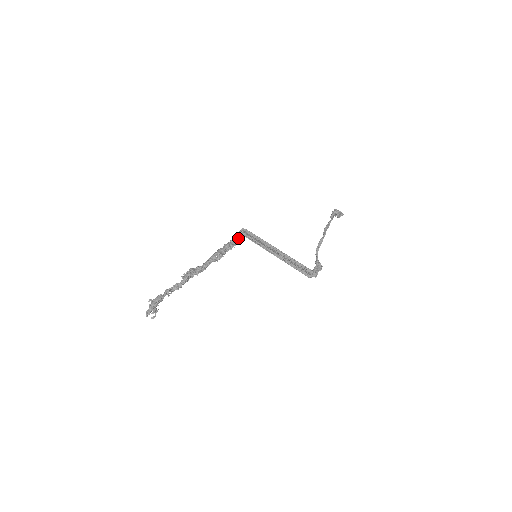
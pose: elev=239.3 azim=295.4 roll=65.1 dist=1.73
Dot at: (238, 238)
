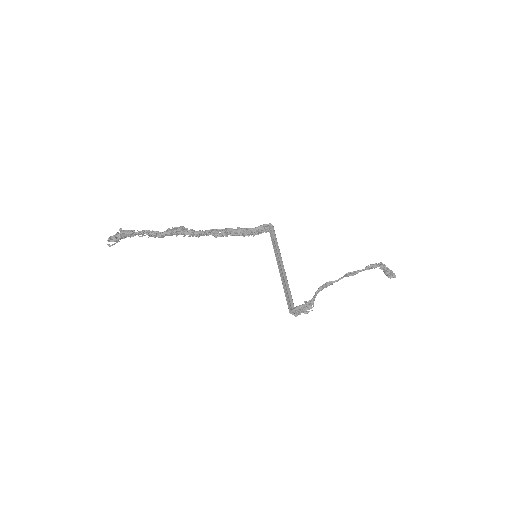
Dot at: (260, 230)
